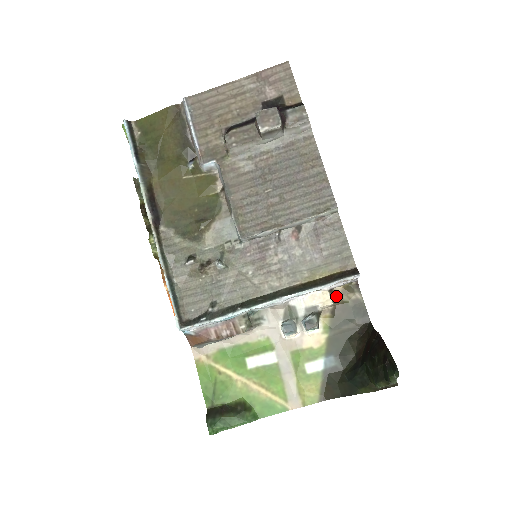
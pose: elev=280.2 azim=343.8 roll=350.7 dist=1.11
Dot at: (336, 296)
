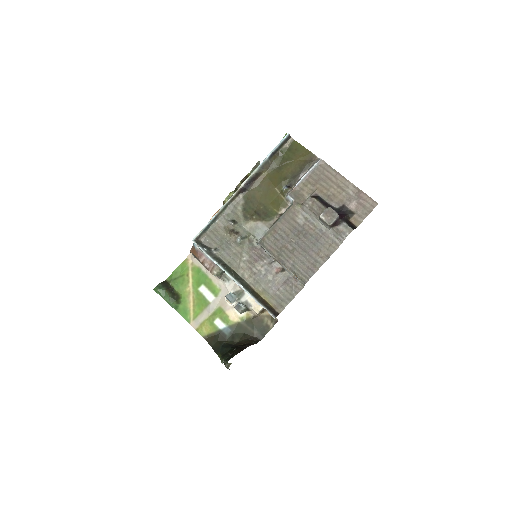
Dot at: (264, 313)
